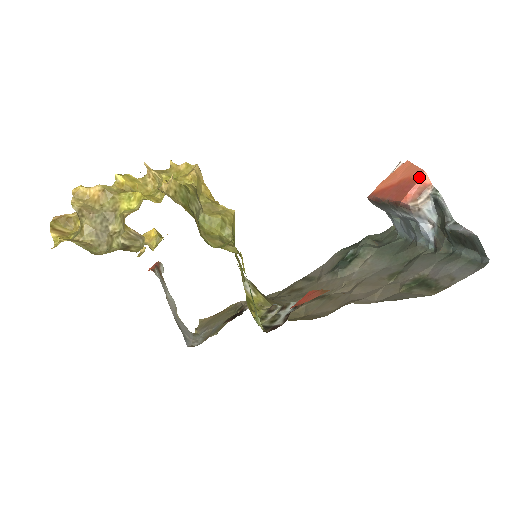
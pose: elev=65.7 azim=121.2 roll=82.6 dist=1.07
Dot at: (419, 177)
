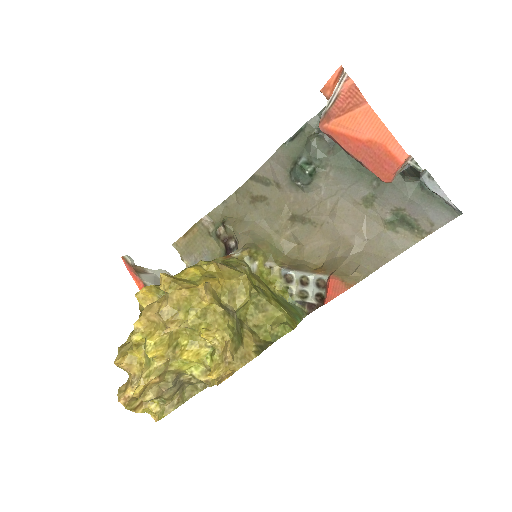
Dot at: (401, 159)
